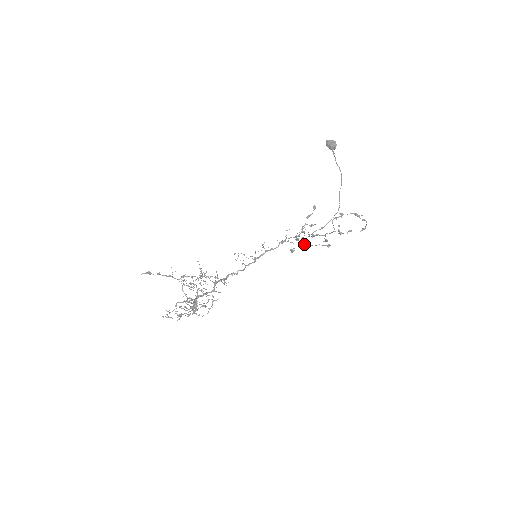
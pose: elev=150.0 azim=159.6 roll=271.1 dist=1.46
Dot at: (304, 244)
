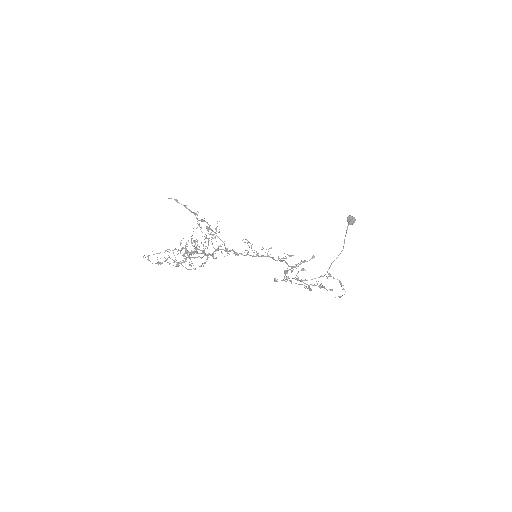
Dot at: (289, 280)
